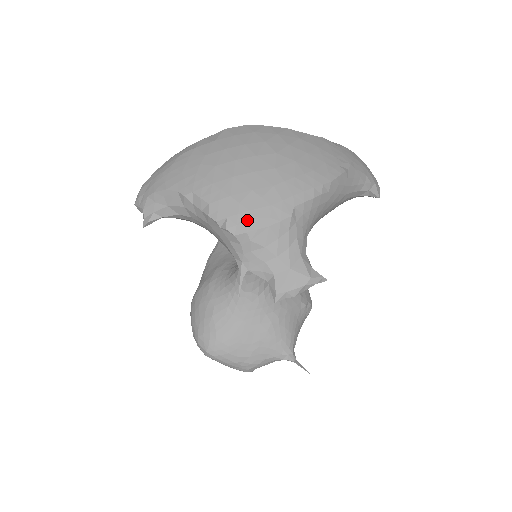
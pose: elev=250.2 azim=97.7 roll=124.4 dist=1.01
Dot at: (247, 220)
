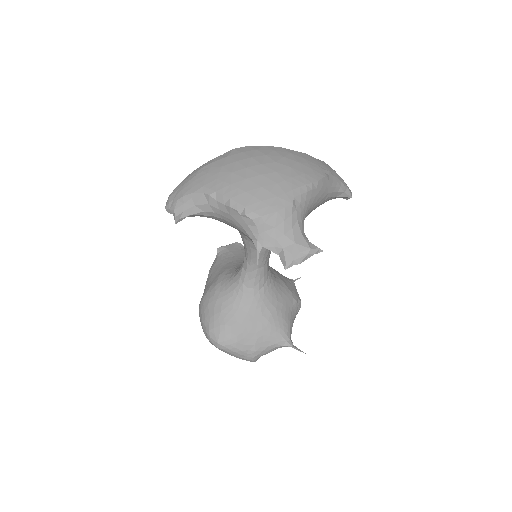
Dot at: (260, 208)
